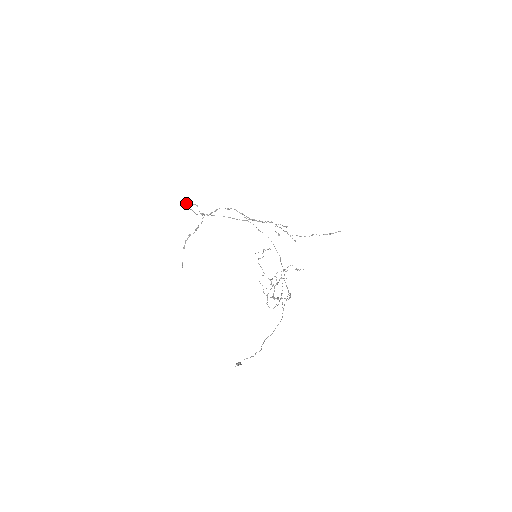
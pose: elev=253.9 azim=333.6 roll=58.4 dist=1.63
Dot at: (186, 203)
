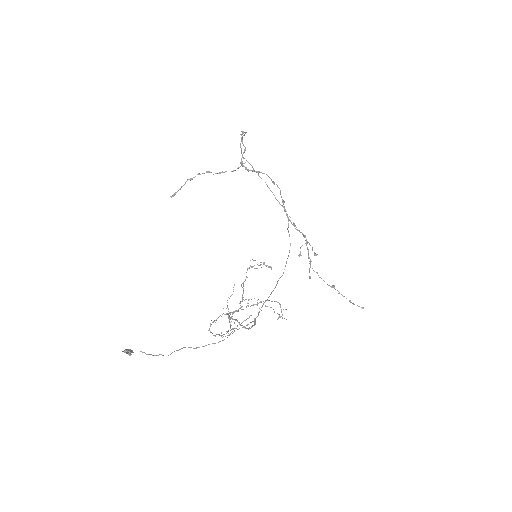
Dot at: (241, 137)
